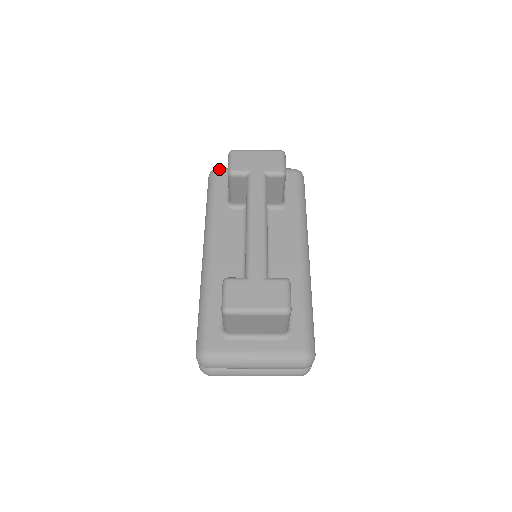
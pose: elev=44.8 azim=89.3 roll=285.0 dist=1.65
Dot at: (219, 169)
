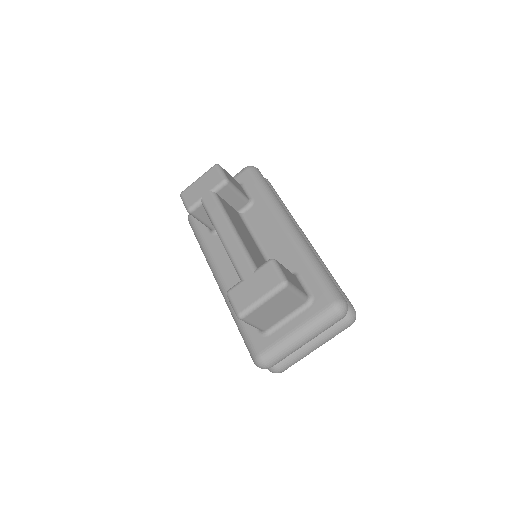
Dot at: occluded
